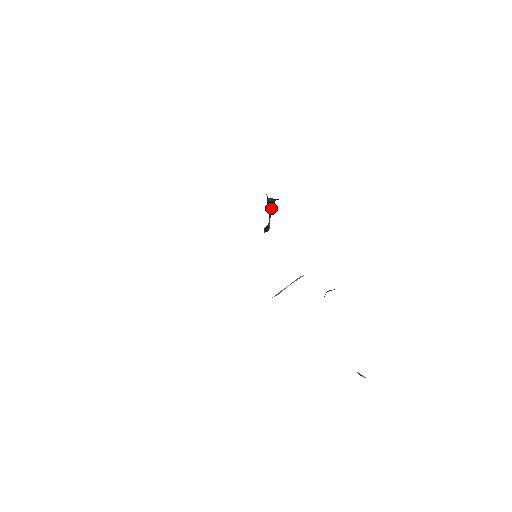
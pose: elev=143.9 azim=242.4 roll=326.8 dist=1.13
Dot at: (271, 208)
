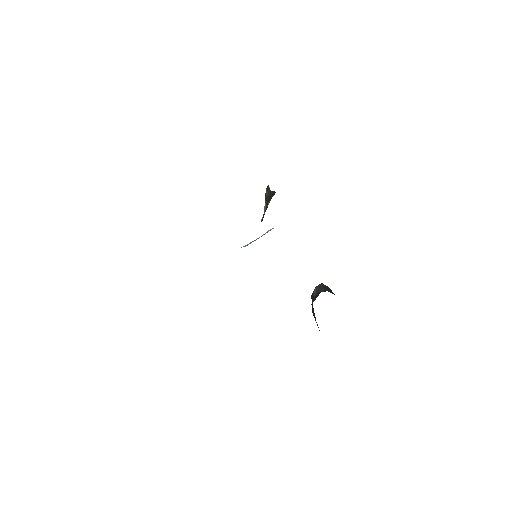
Dot at: (270, 198)
